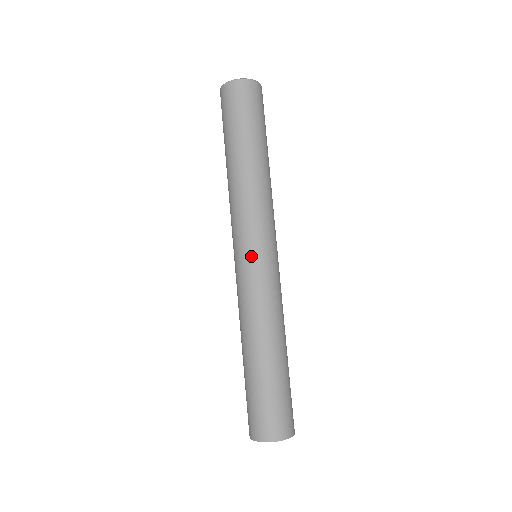
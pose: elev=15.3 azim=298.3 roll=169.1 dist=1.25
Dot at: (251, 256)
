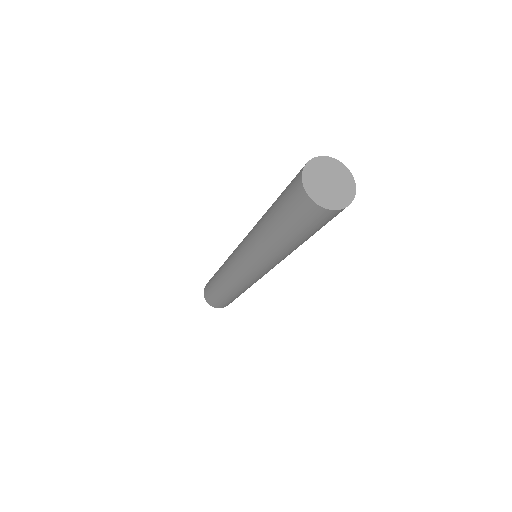
Dot at: occluded
